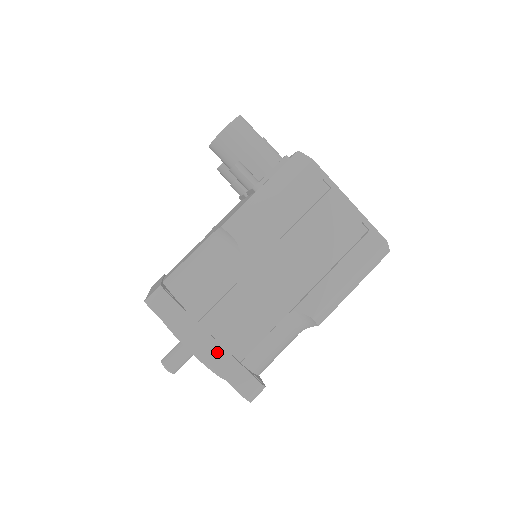
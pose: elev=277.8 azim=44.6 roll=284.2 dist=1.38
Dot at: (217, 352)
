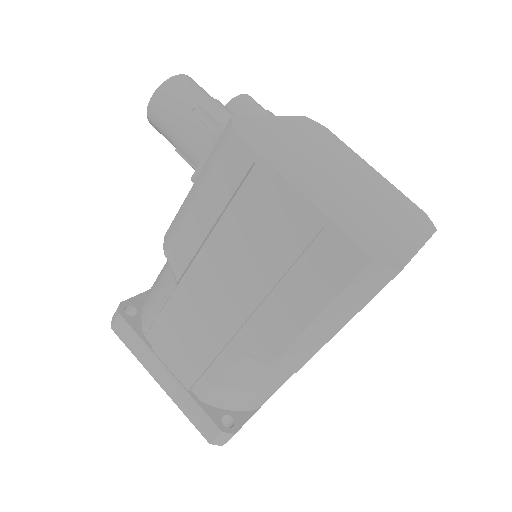
Dot at: (173, 384)
